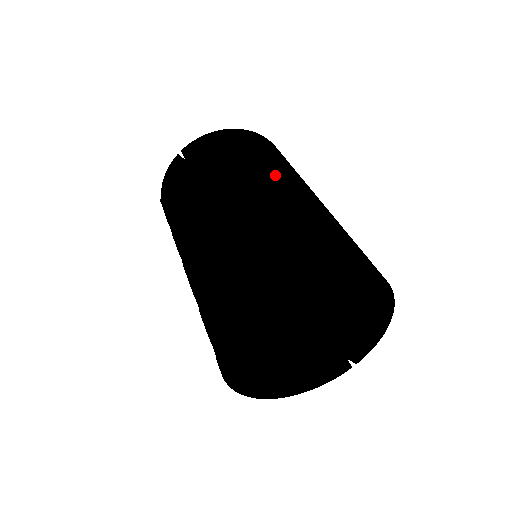
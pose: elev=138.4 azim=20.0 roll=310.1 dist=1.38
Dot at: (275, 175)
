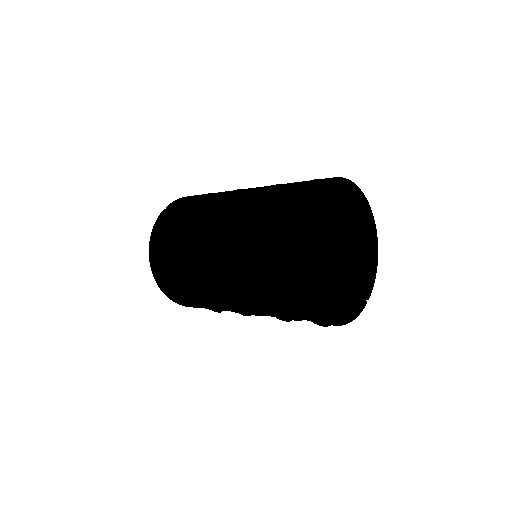
Dot at: occluded
